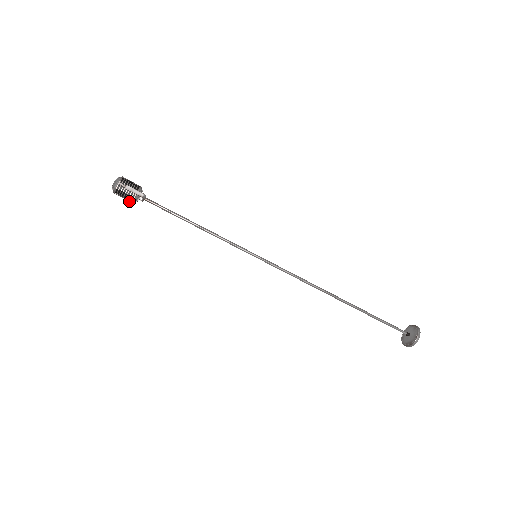
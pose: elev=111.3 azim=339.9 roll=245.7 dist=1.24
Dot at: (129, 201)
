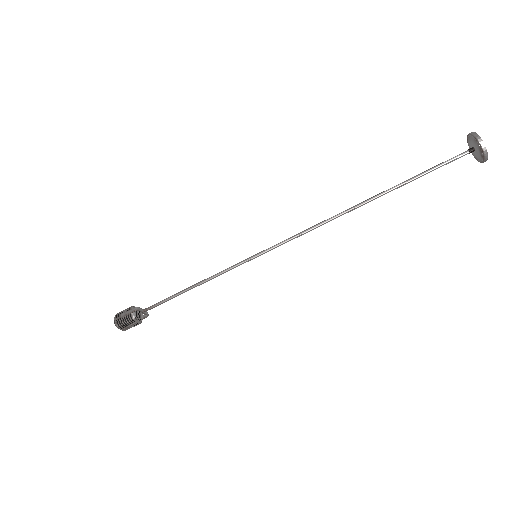
Dot at: (136, 324)
